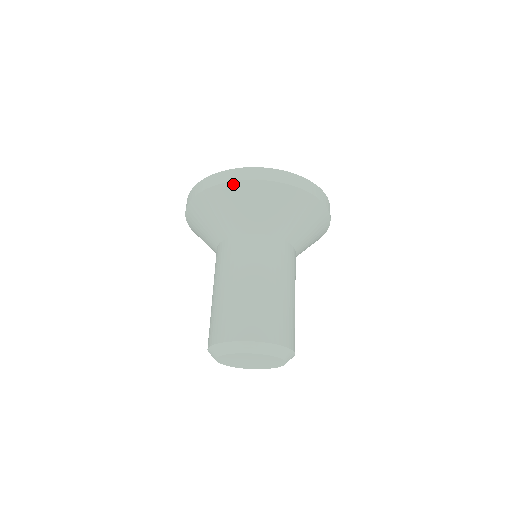
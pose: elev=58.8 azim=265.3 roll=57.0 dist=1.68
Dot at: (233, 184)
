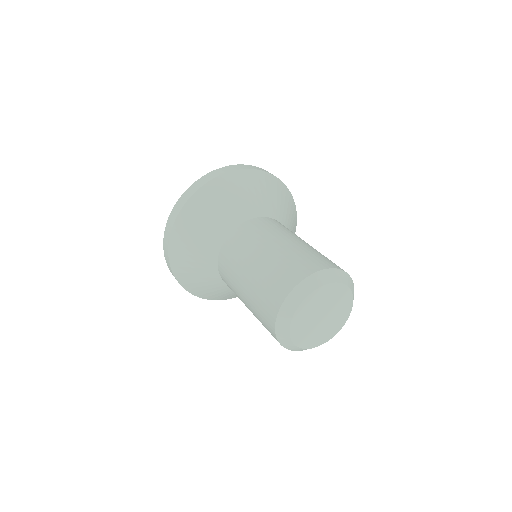
Dot at: (188, 204)
